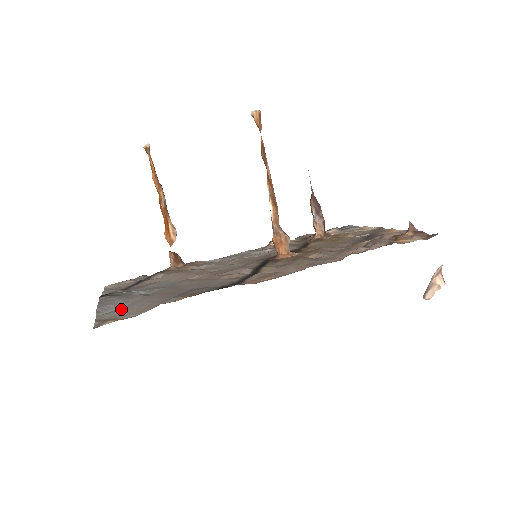
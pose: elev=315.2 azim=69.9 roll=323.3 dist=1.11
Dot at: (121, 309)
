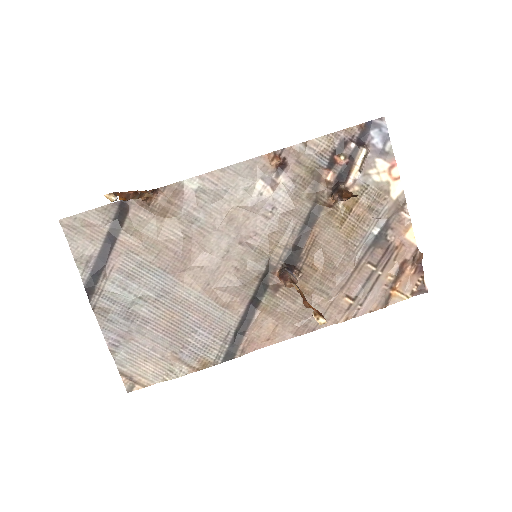
Dot at: (134, 352)
